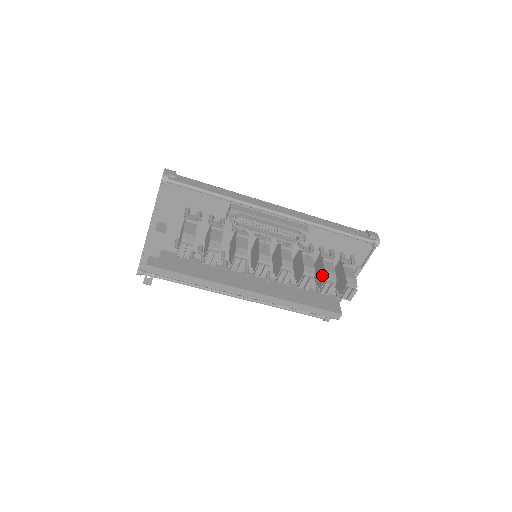
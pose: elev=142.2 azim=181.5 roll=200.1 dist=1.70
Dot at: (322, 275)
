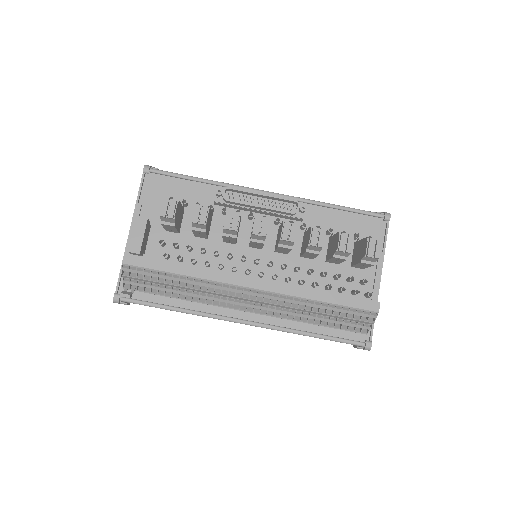
Dot at: (335, 239)
